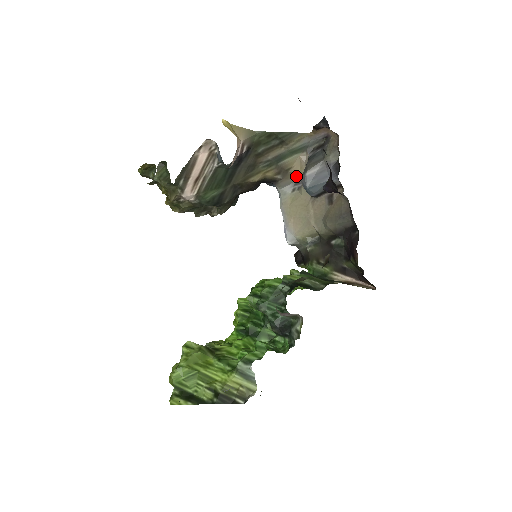
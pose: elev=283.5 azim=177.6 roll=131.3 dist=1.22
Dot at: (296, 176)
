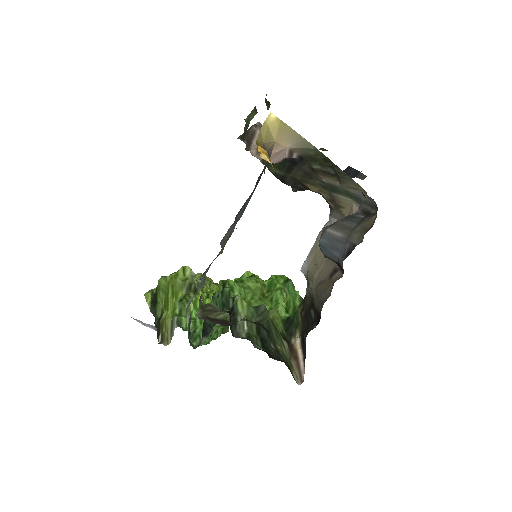
Dot at: occluded
